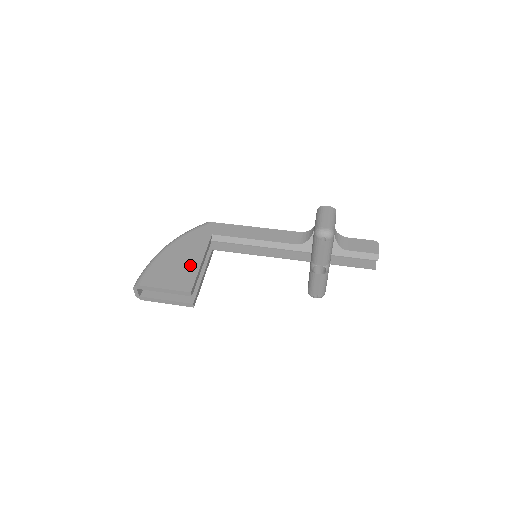
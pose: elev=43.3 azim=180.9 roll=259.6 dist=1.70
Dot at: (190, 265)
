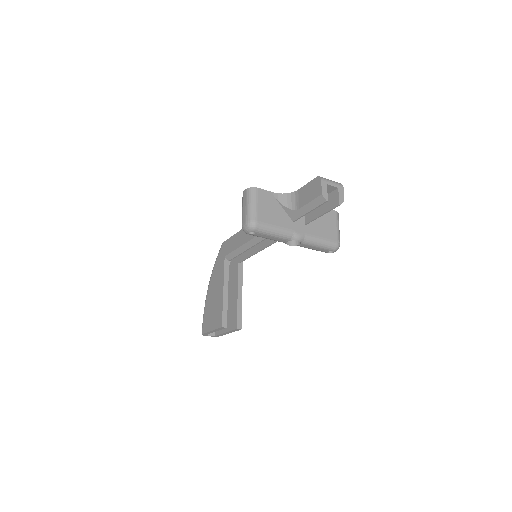
Dot at: (218, 299)
